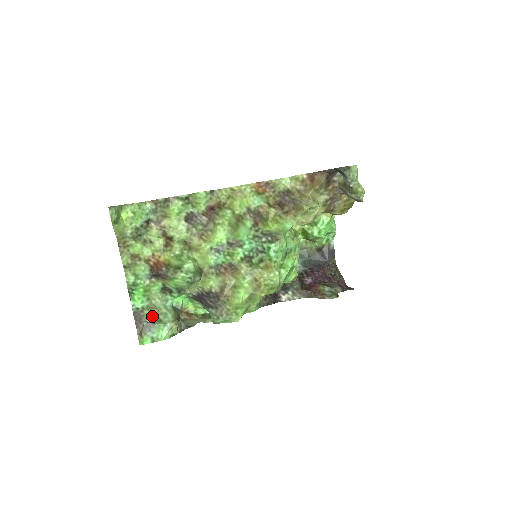
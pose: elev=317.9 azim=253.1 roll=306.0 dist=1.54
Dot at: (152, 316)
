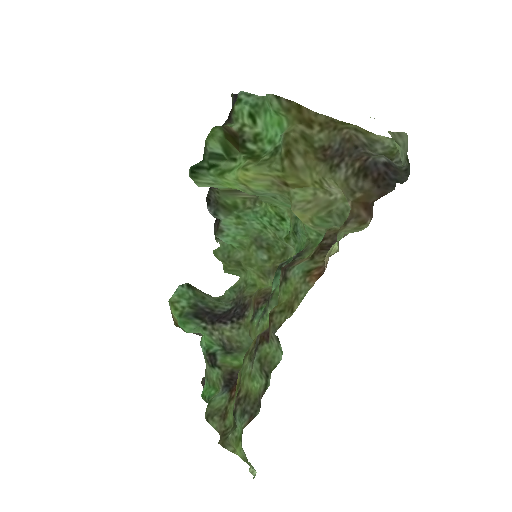
Dot at: occluded
